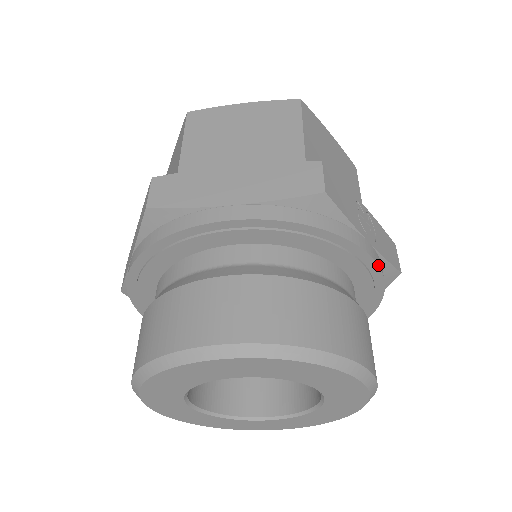
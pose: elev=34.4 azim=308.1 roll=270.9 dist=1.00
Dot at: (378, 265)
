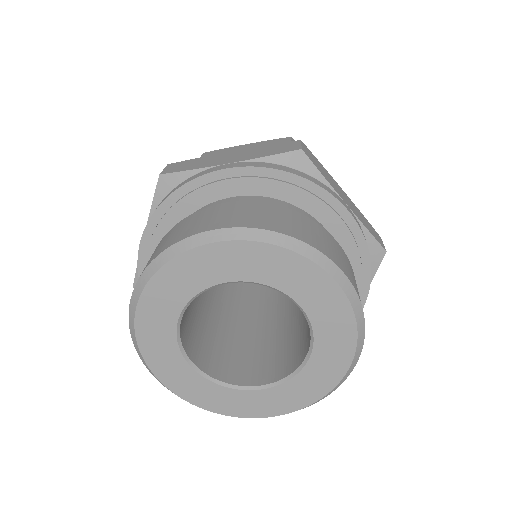
Dot at: occluded
